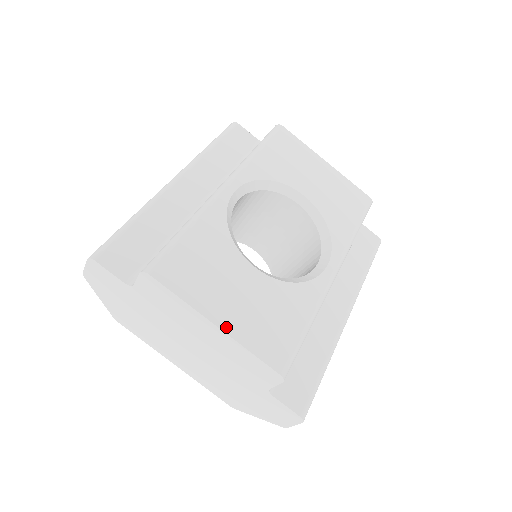
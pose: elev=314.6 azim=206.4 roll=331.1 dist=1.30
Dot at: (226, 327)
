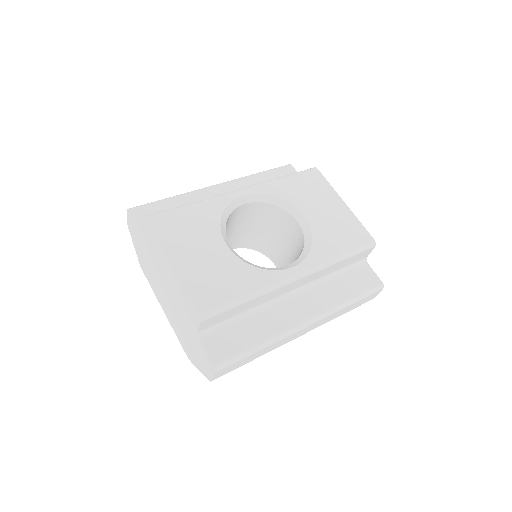
Dot at: (178, 268)
